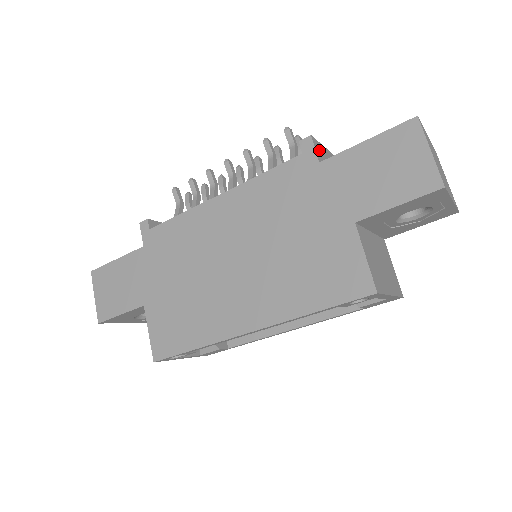
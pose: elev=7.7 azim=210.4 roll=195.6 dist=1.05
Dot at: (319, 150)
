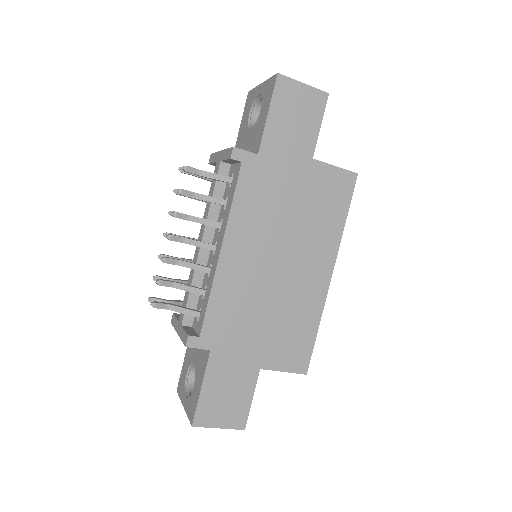
Dot at: occluded
